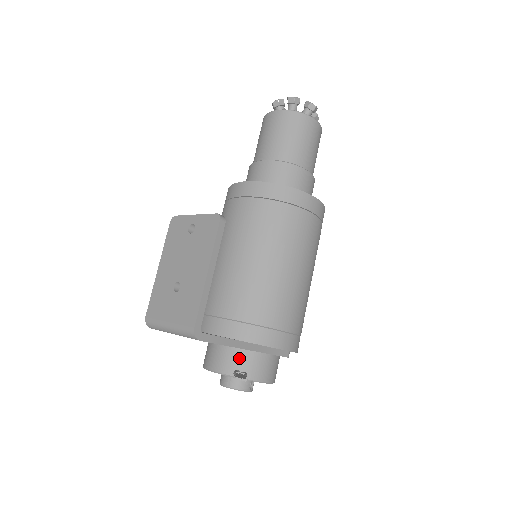
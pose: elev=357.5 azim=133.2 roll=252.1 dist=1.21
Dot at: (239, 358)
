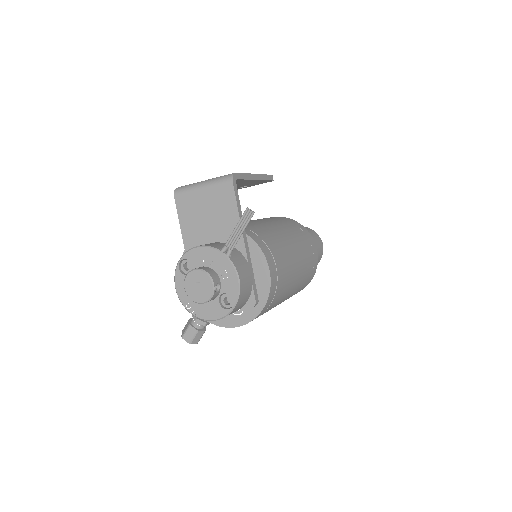
Dot at: occluded
